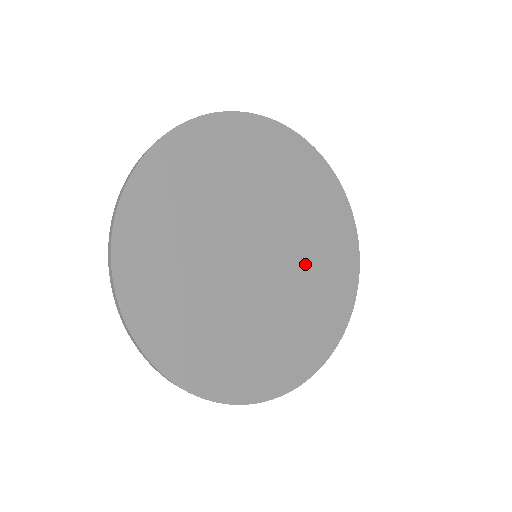
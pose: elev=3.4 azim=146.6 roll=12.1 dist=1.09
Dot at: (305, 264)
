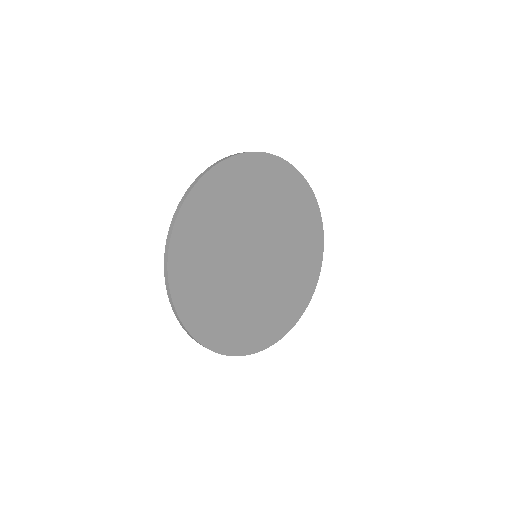
Dot at: (288, 251)
